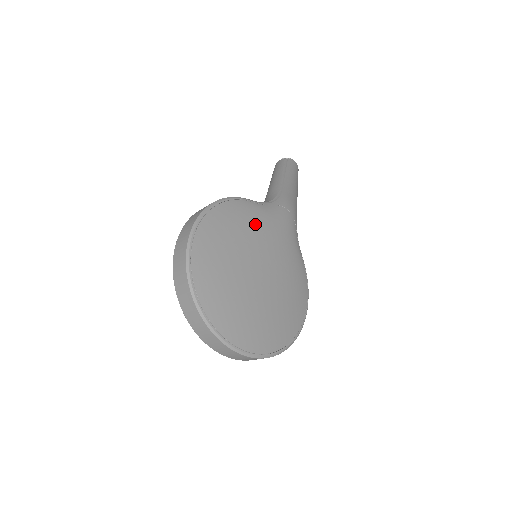
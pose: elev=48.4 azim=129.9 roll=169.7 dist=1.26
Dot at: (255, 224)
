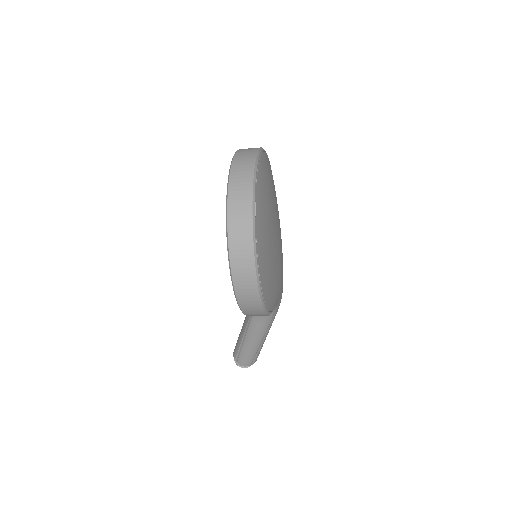
Dot at: occluded
